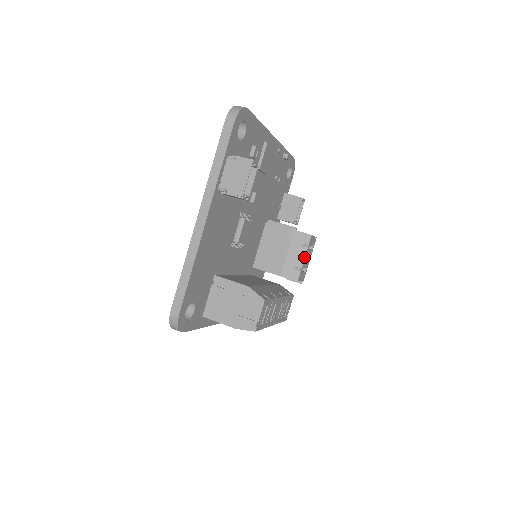
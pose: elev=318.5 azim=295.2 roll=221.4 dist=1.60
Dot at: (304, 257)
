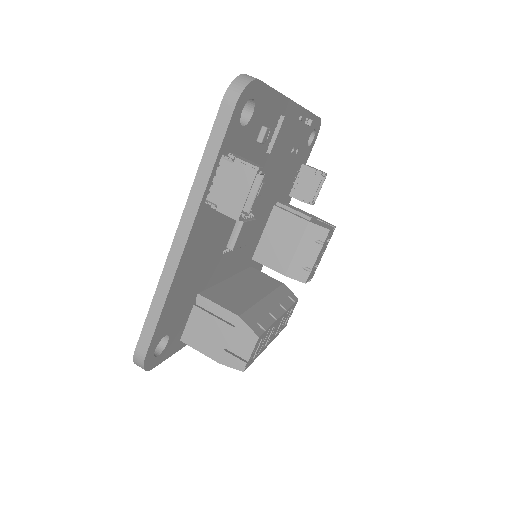
Dot at: (317, 256)
